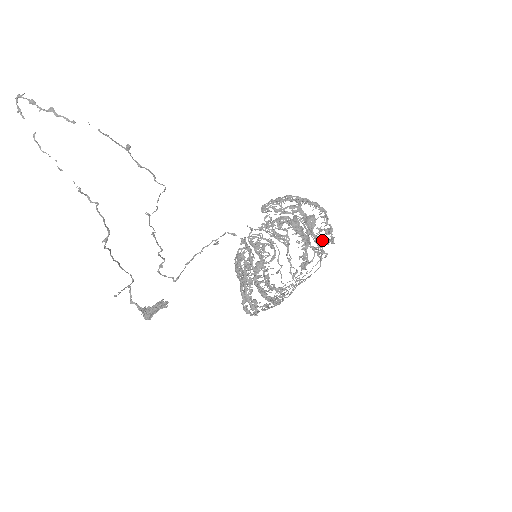
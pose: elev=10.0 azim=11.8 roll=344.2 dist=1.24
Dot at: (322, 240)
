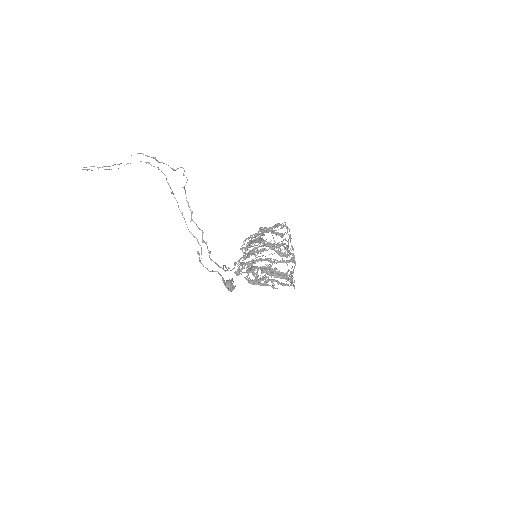
Dot at: (276, 224)
